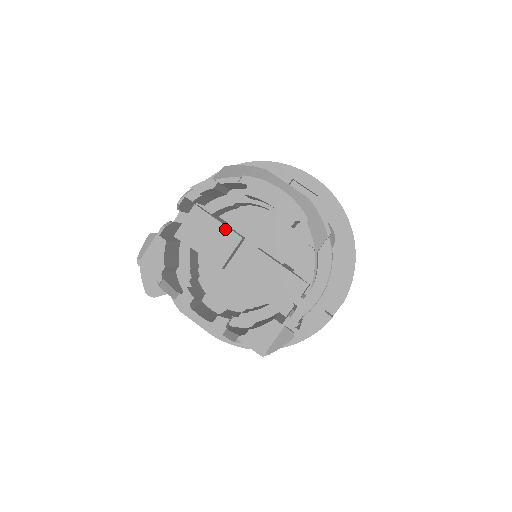
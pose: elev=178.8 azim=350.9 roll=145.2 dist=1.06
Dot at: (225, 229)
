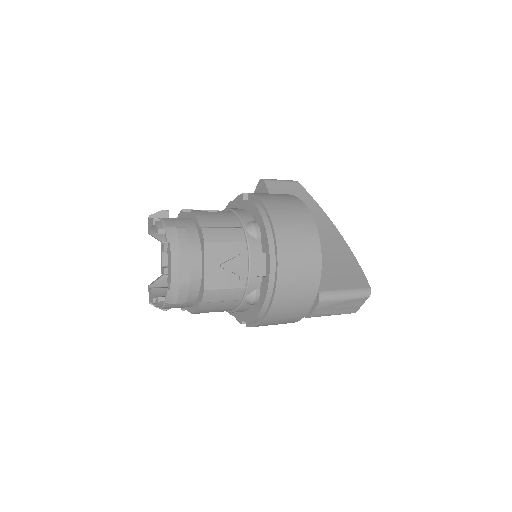
Dot at: occluded
